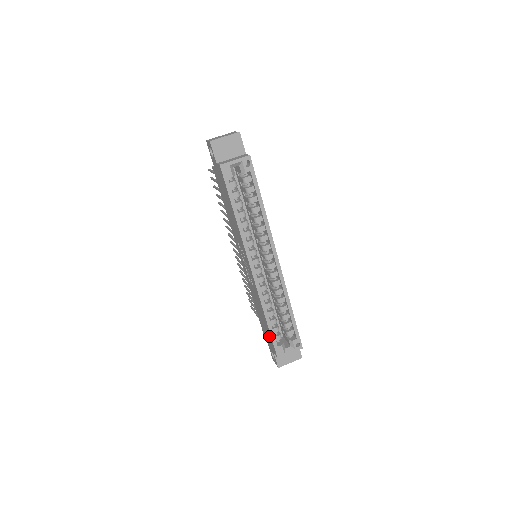
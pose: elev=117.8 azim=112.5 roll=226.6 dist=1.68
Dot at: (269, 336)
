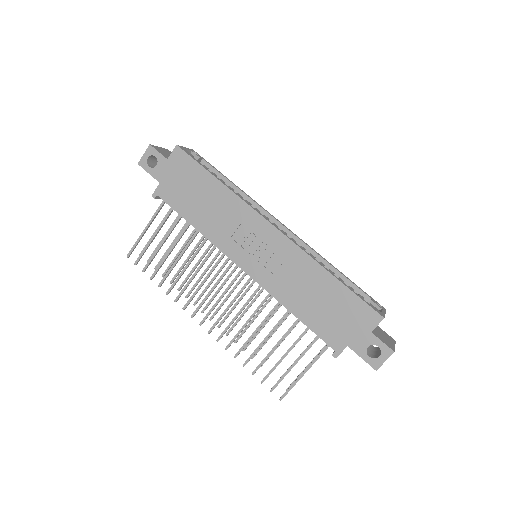
Dot at: (350, 306)
